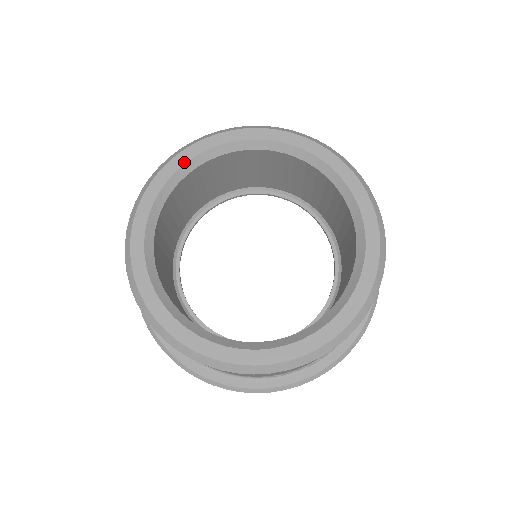
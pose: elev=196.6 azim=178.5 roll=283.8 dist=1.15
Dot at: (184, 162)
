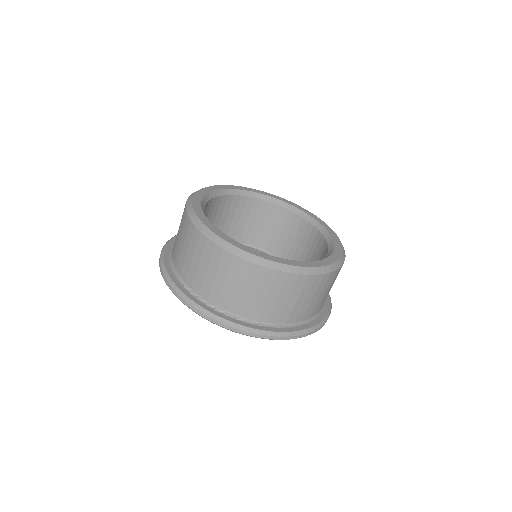
Dot at: (200, 202)
